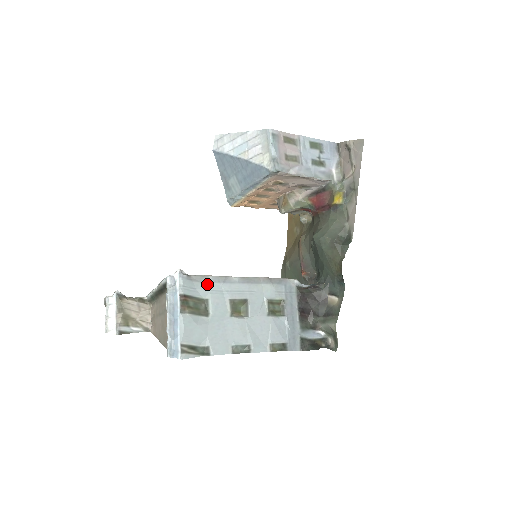
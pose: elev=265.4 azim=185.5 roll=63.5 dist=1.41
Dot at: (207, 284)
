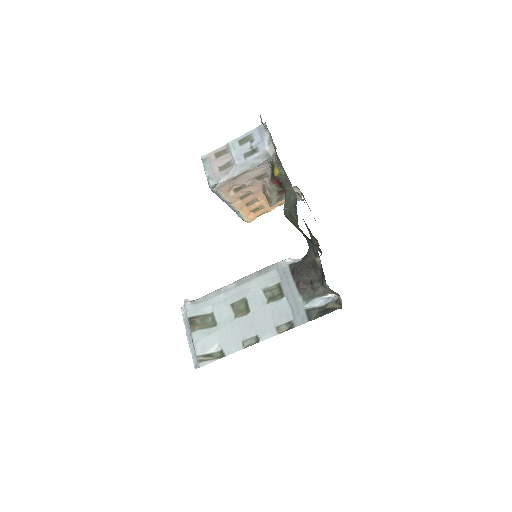
Dot at: (209, 301)
